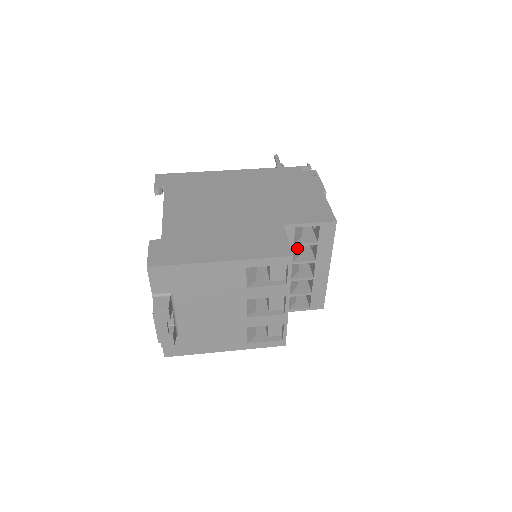
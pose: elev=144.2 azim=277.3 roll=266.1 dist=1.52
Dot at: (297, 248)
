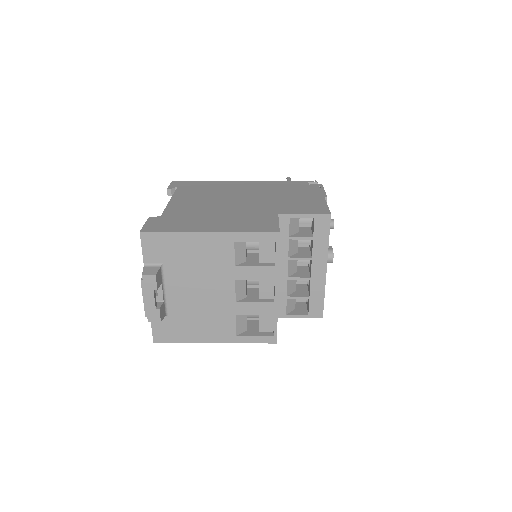
Dot at: (293, 244)
